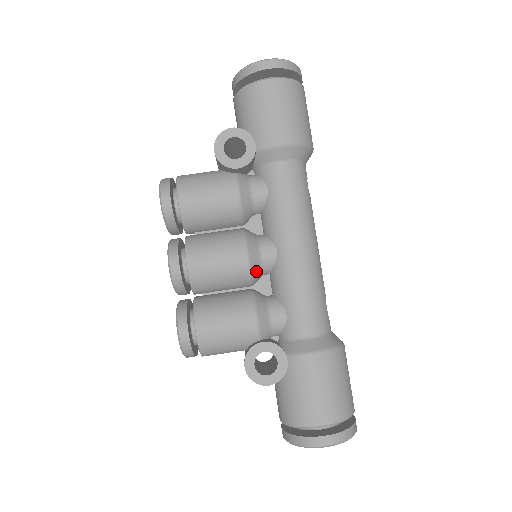
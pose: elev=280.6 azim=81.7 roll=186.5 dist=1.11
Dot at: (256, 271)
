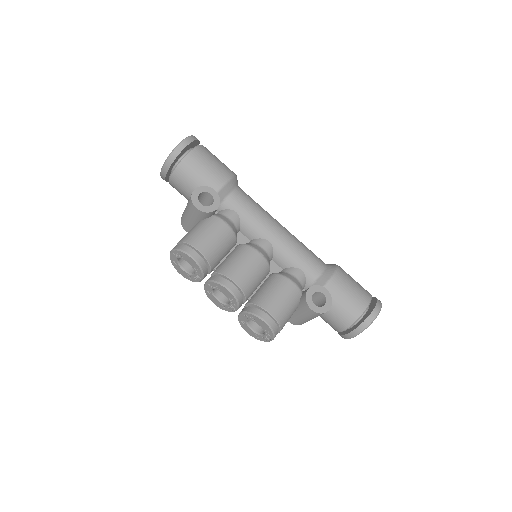
Dot at: (268, 260)
